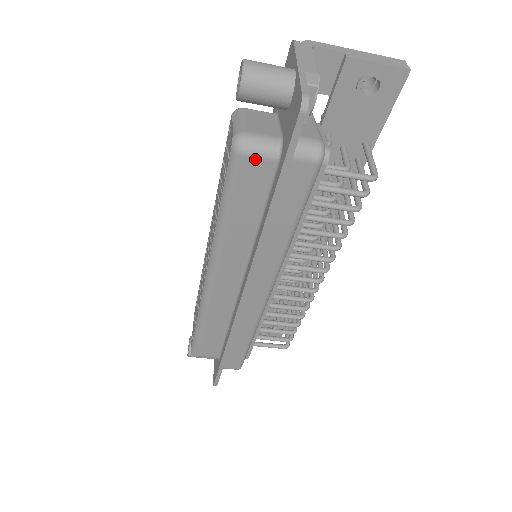
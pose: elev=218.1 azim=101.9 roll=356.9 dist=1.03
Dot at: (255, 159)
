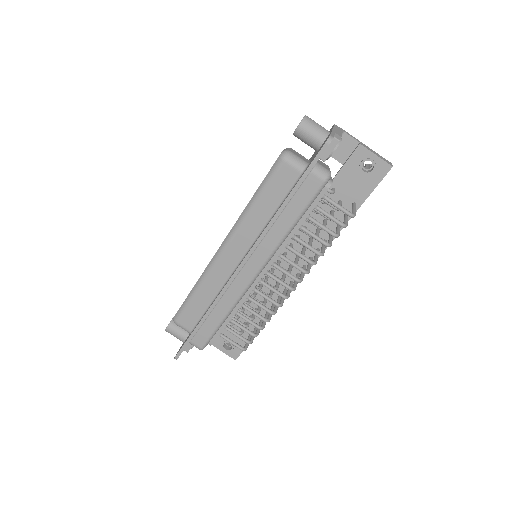
Dot at: (290, 167)
